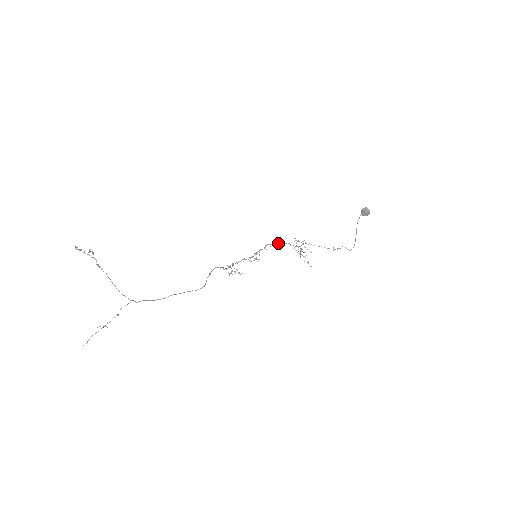
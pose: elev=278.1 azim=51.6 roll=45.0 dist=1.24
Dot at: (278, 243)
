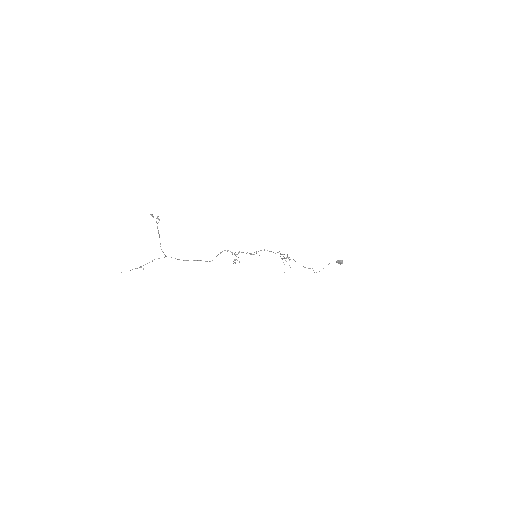
Dot at: occluded
